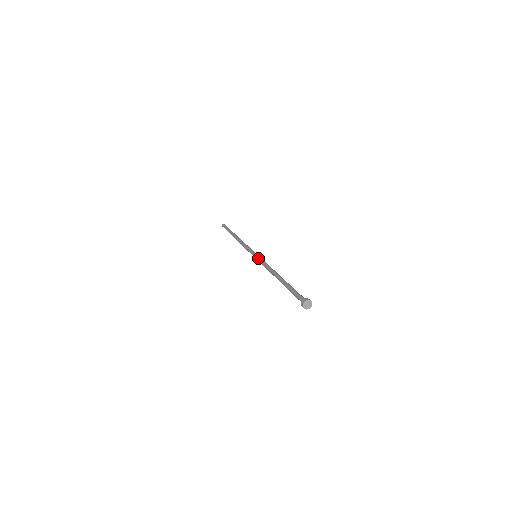
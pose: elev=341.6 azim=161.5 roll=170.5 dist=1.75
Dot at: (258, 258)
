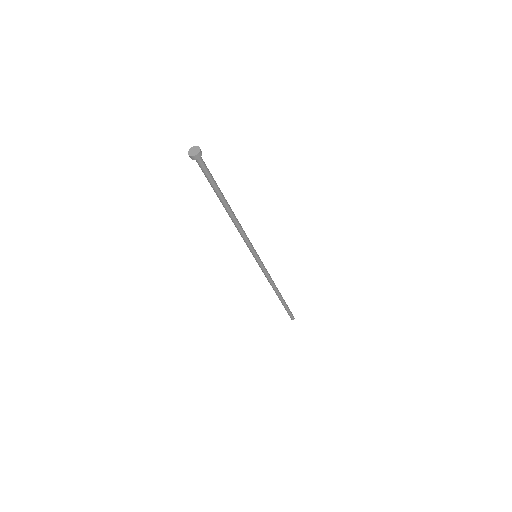
Dot at: (252, 246)
